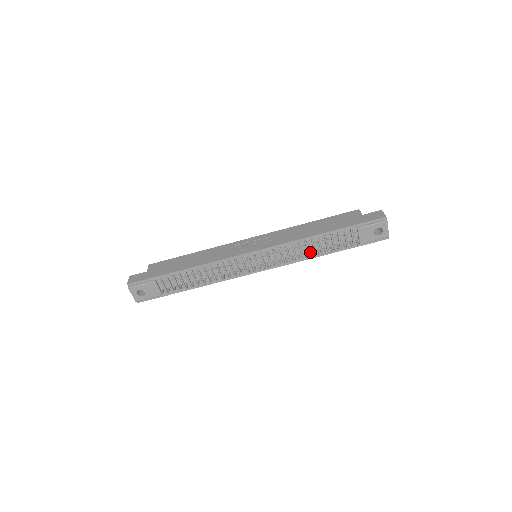
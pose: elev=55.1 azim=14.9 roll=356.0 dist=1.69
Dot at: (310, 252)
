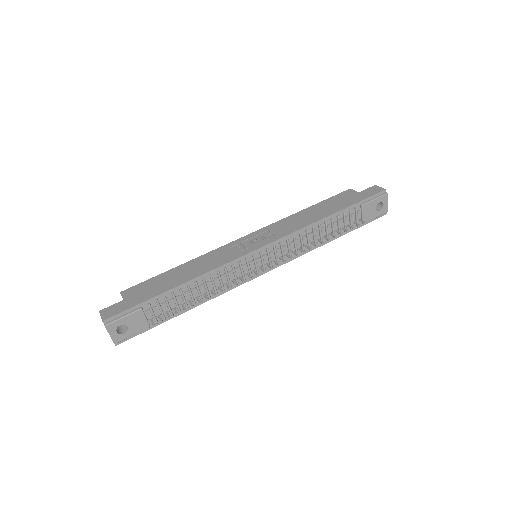
Dot at: (317, 240)
